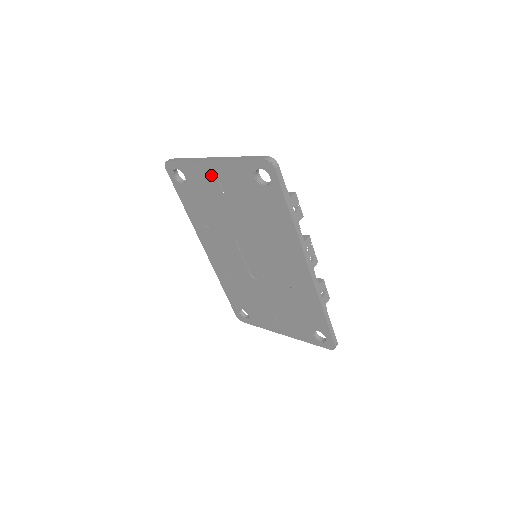
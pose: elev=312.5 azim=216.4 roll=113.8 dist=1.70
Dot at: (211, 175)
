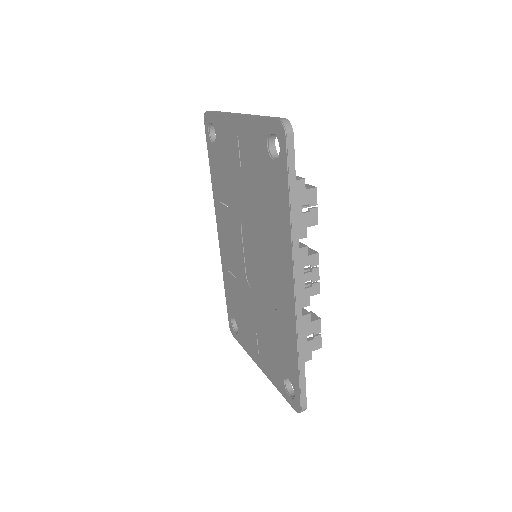
Dot at: (234, 135)
